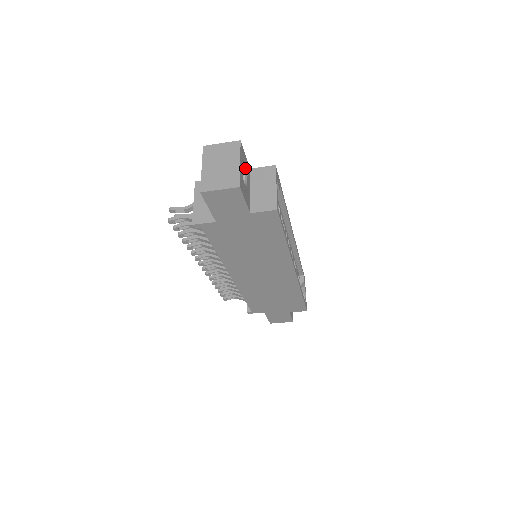
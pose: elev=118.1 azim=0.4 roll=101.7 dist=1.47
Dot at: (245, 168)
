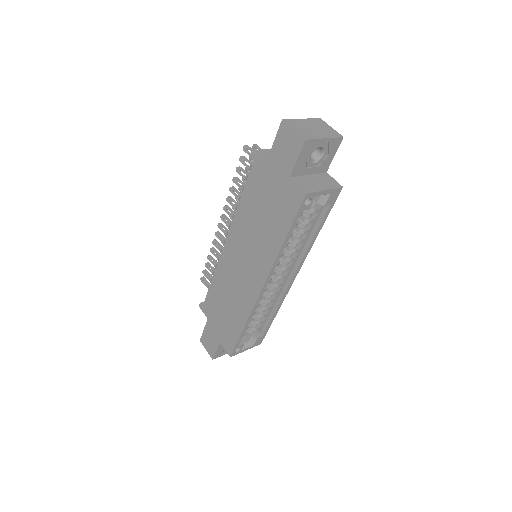
Dot at: (324, 157)
